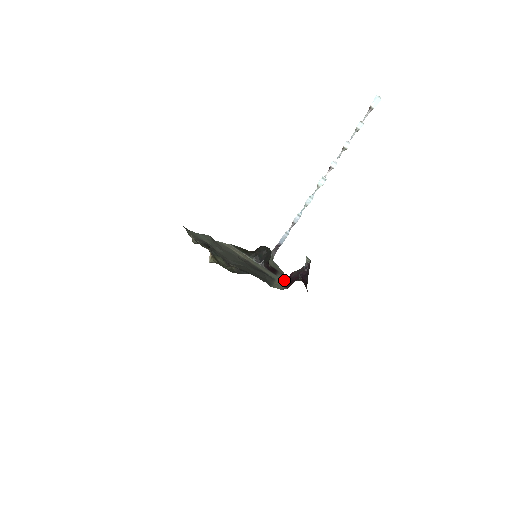
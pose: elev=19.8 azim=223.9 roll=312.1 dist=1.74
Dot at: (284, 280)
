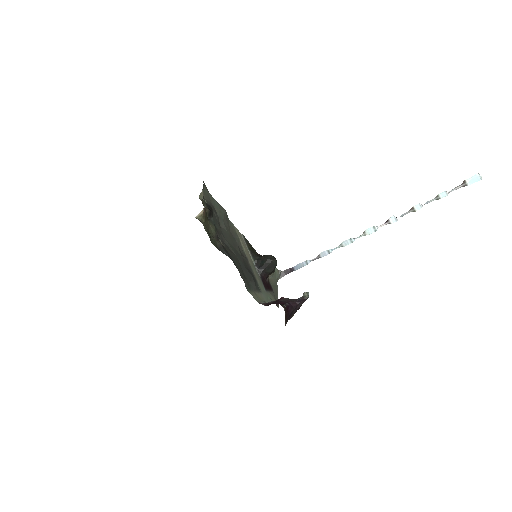
Dot at: (271, 300)
